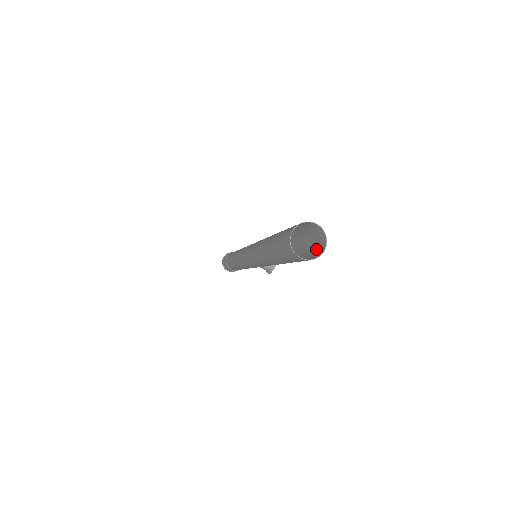
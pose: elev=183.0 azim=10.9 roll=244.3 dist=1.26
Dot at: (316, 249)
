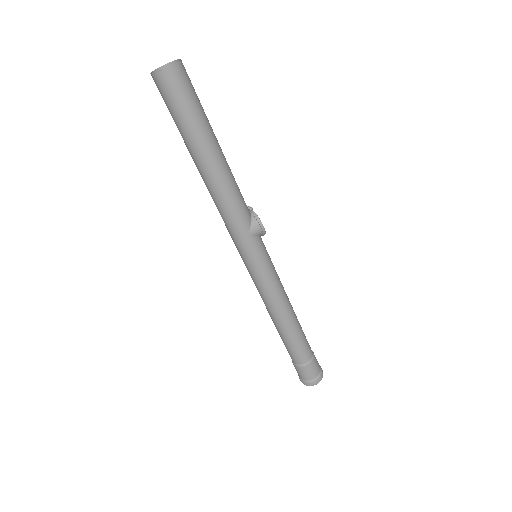
Dot at: occluded
